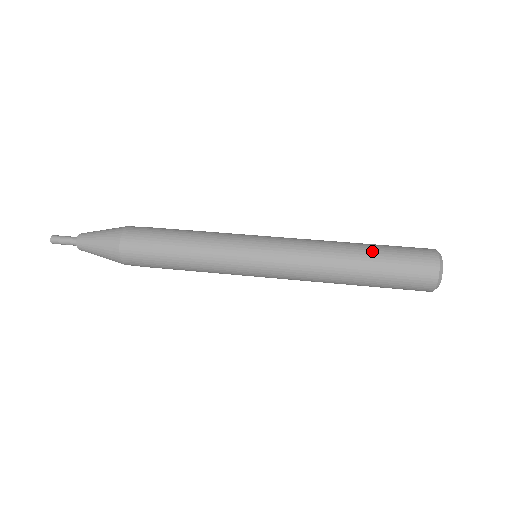
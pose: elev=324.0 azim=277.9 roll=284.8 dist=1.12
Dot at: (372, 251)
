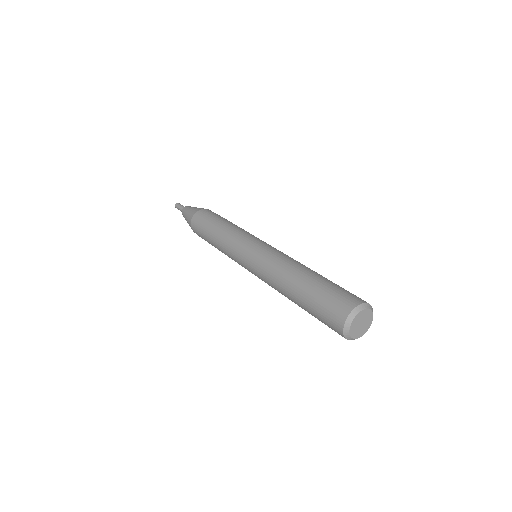
Dot at: (324, 277)
